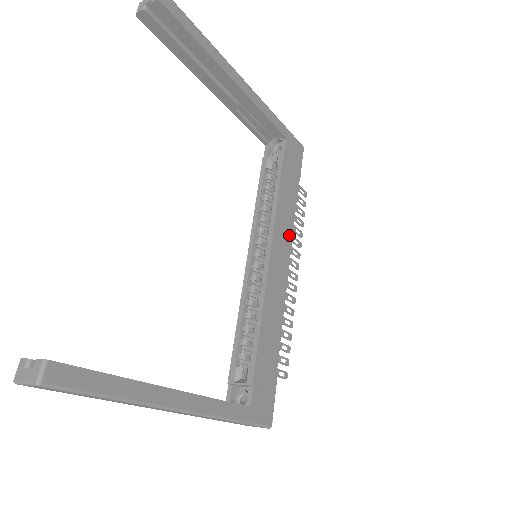
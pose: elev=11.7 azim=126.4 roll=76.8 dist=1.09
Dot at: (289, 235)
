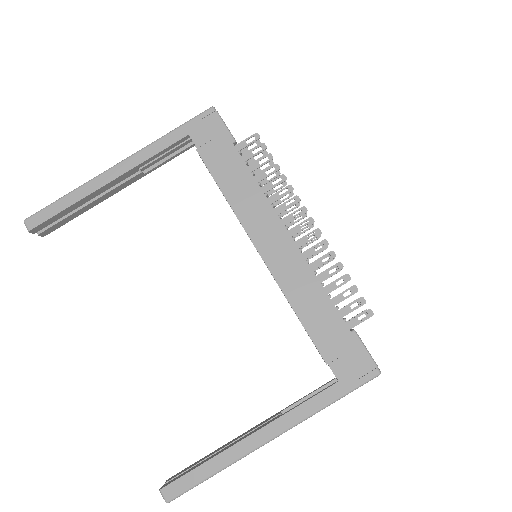
Dot at: (264, 206)
